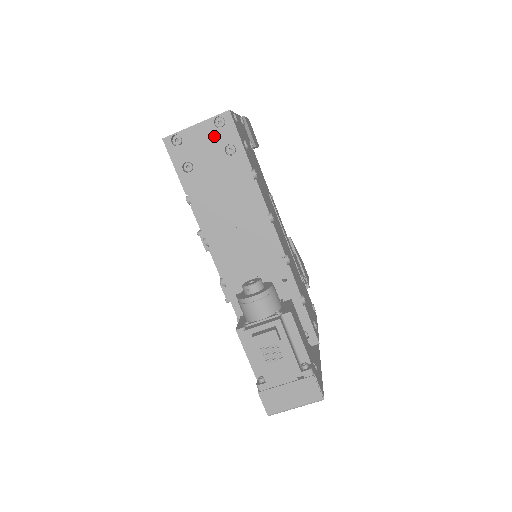
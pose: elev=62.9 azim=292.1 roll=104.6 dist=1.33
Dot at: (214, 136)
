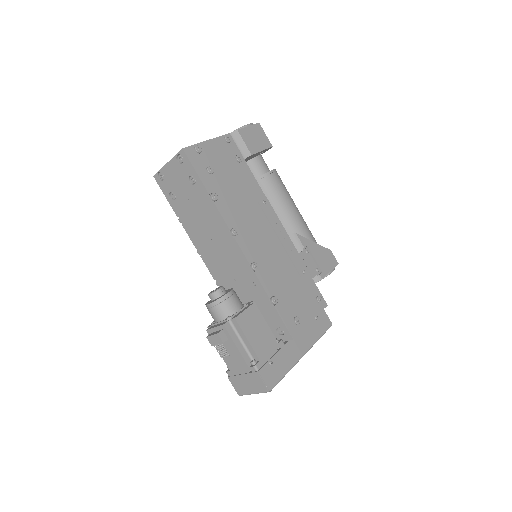
Dot at: (180, 171)
